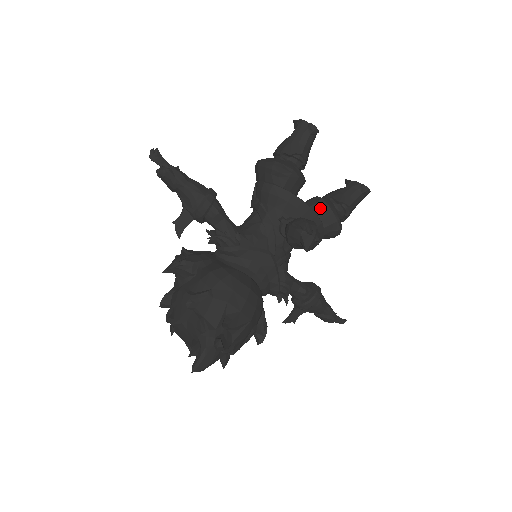
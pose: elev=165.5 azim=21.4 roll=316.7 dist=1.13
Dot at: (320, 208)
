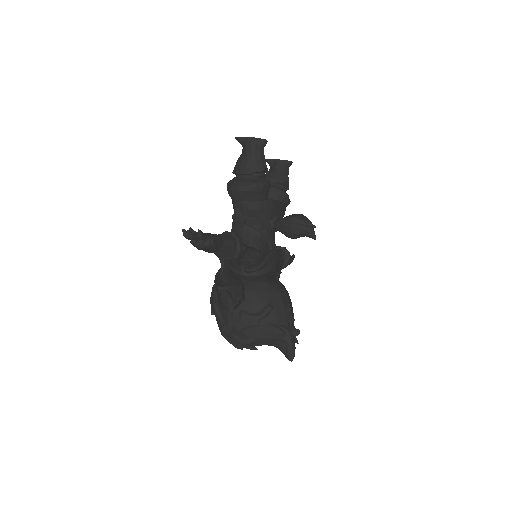
Dot at: (277, 196)
